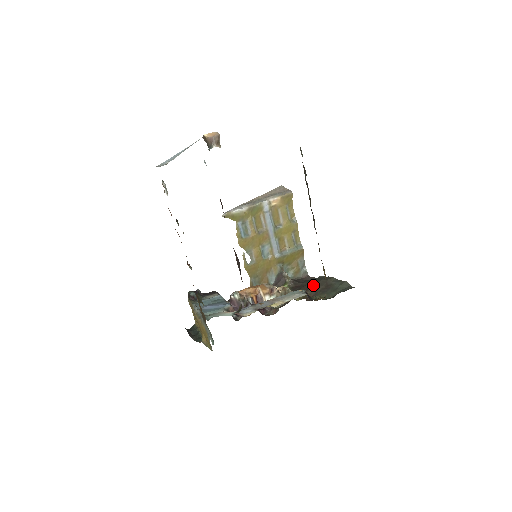
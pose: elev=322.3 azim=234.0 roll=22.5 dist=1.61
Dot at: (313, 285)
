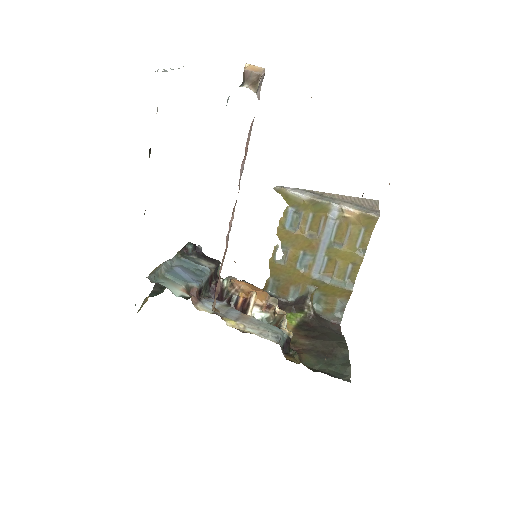
Dot at: (319, 338)
